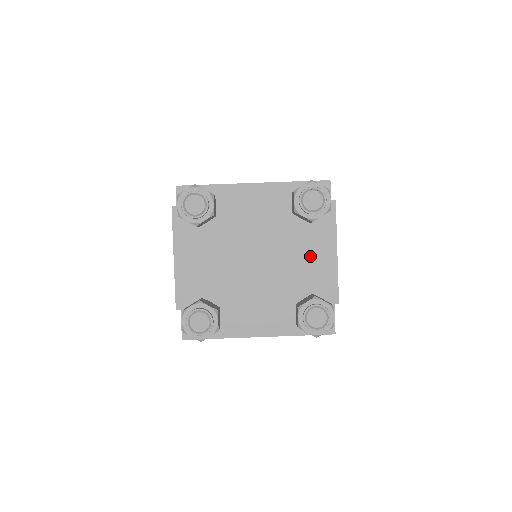
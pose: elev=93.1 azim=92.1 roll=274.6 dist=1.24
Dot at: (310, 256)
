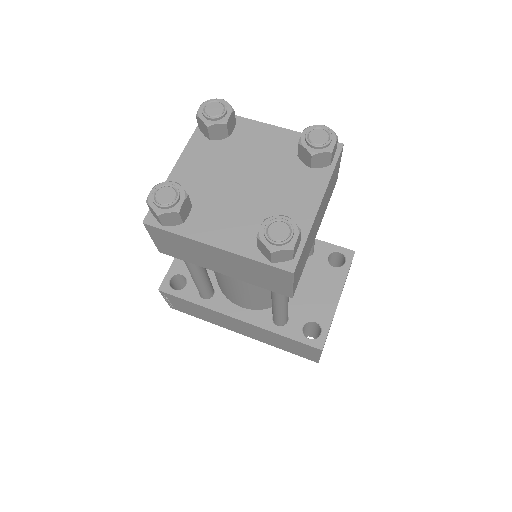
Dot at: (299, 195)
